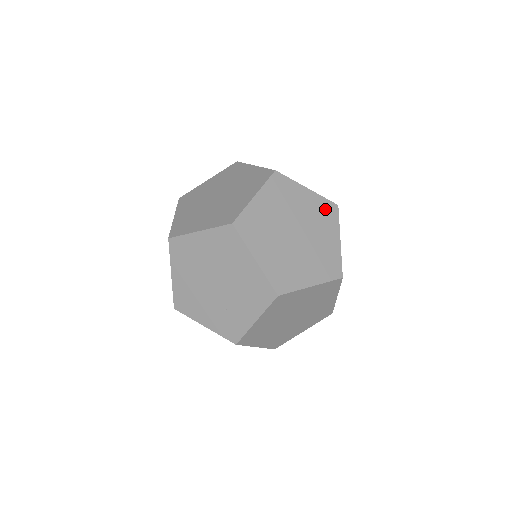
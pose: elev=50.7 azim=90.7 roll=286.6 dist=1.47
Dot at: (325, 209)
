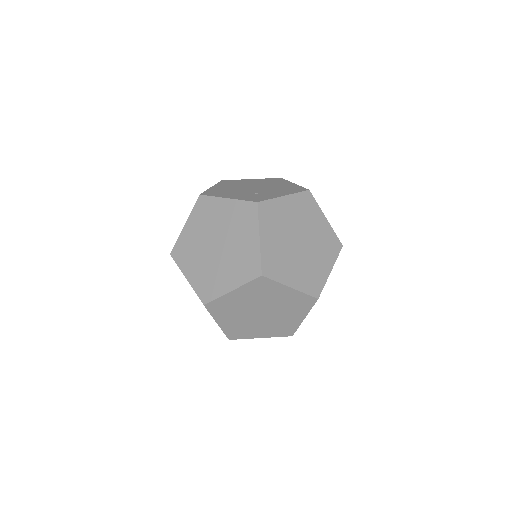
Dot at: occluded
